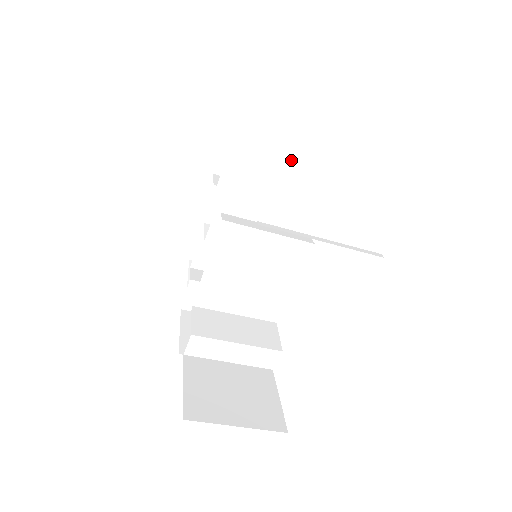
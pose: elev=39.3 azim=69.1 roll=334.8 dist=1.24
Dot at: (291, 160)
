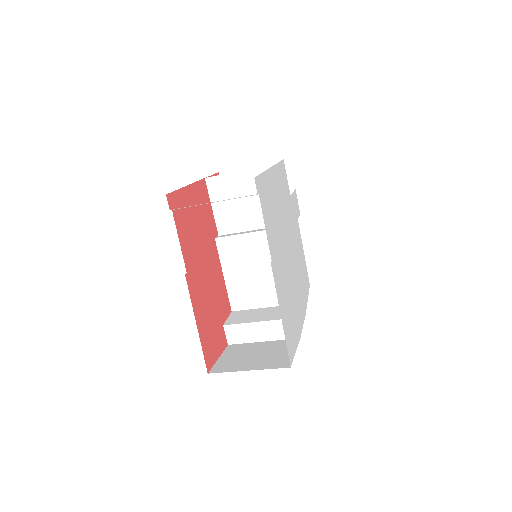
Dot at: (239, 179)
